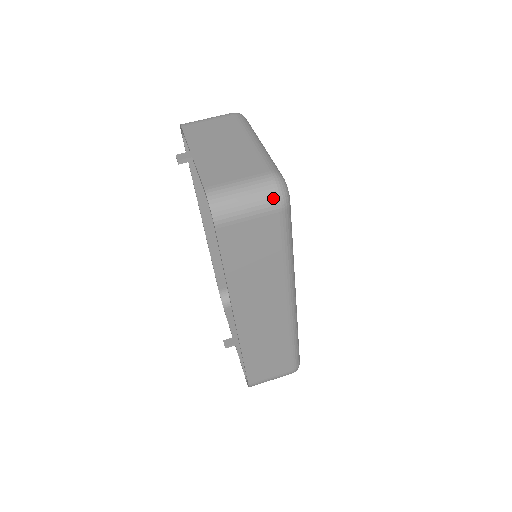
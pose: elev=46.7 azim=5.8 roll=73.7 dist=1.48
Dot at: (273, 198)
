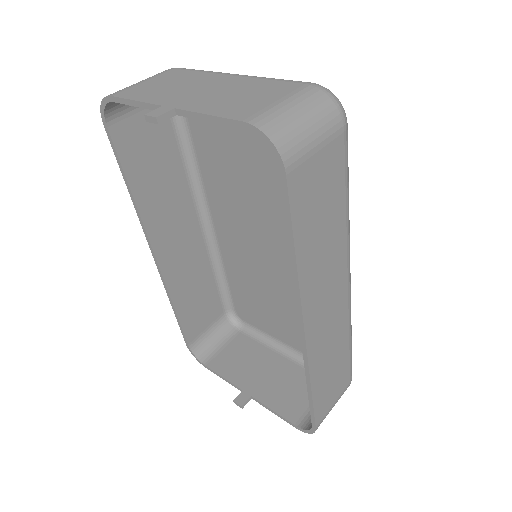
Dot at: (334, 111)
